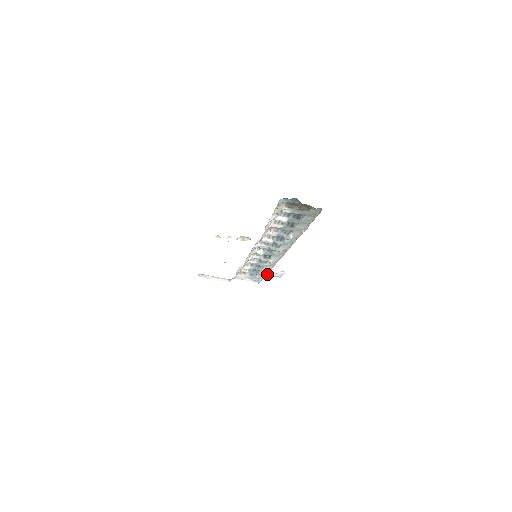
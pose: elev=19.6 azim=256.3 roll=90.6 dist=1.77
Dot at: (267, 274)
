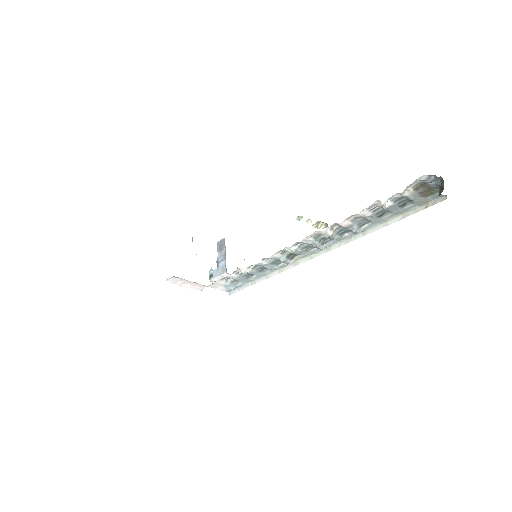
Dot at: occluded
